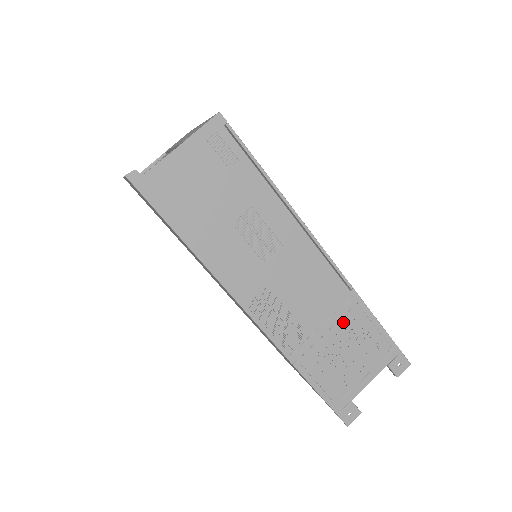
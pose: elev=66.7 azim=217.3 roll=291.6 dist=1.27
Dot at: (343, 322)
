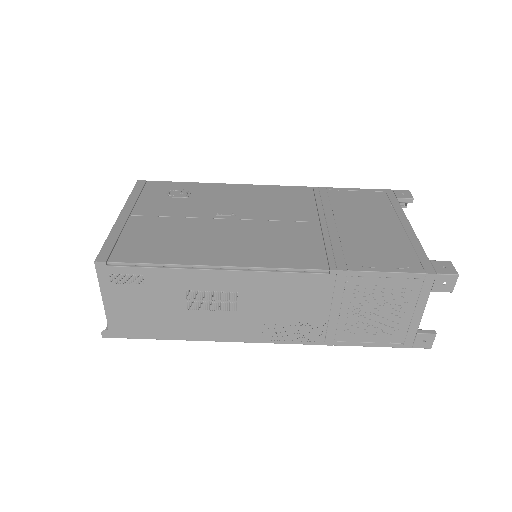
Dot at: (348, 296)
